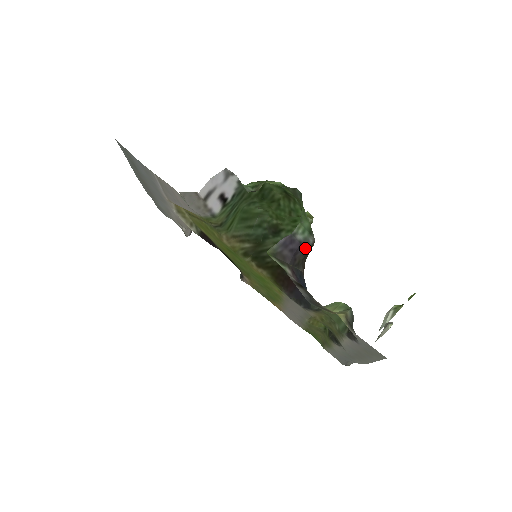
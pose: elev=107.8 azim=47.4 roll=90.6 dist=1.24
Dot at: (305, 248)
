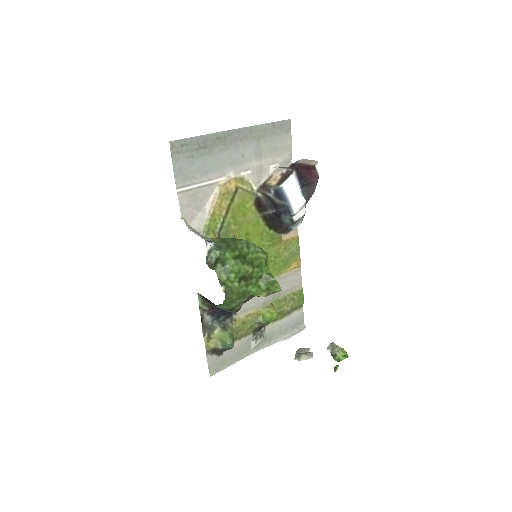
Dot at: occluded
